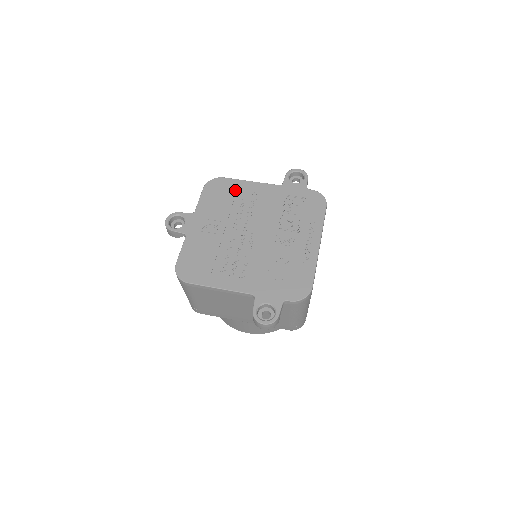
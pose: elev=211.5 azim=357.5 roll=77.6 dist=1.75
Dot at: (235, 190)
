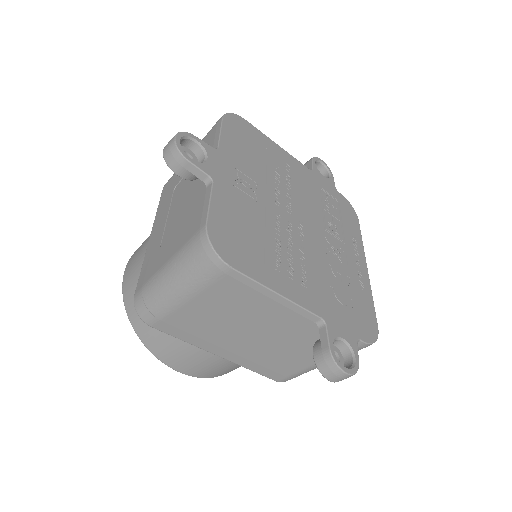
Dot at: (264, 146)
